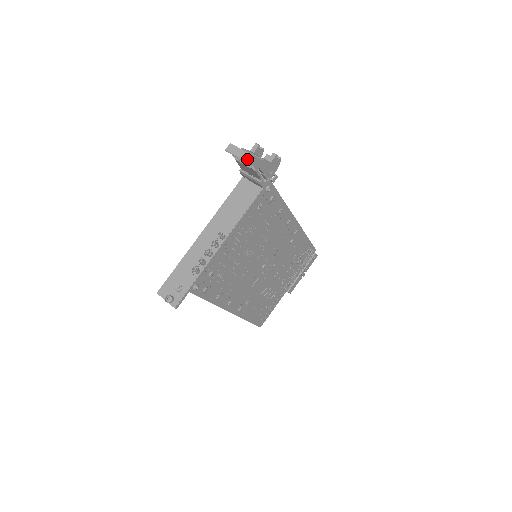
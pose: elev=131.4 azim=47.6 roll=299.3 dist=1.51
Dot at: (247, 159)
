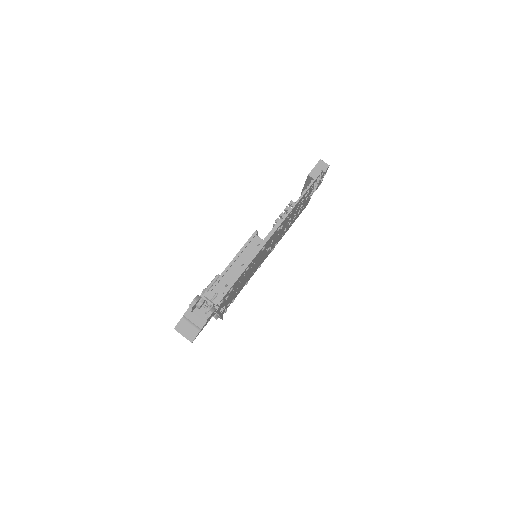
Dot at: (191, 342)
